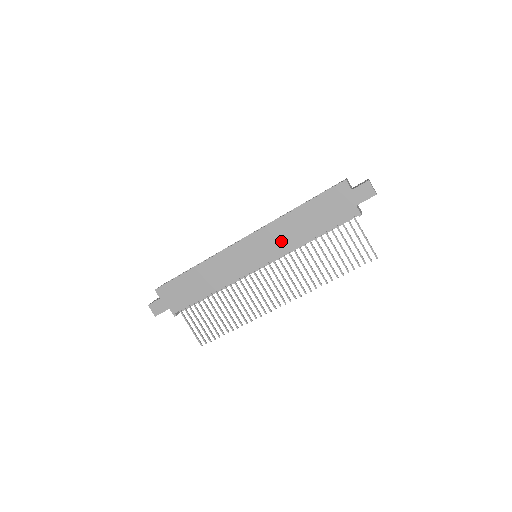
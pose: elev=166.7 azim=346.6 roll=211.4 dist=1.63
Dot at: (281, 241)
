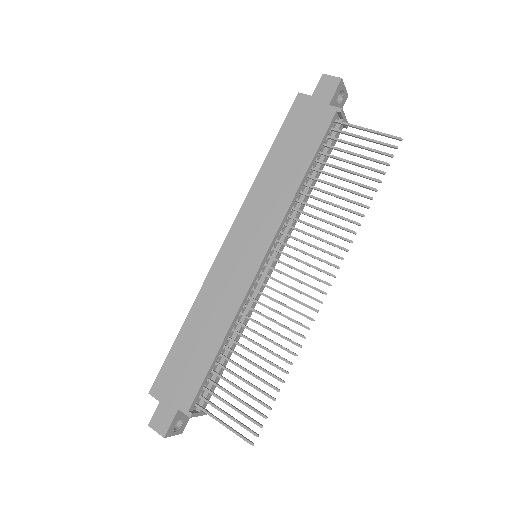
Dot at: (270, 207)
